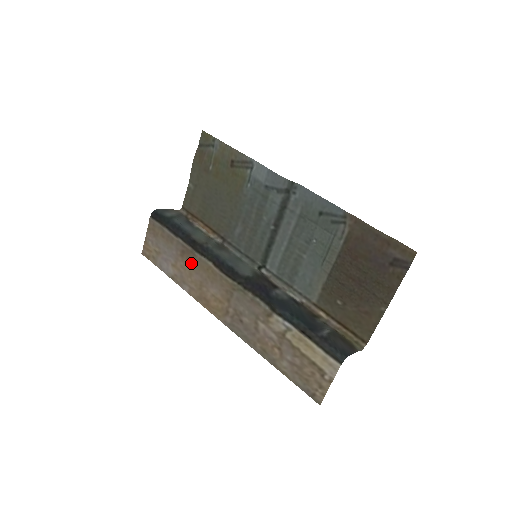
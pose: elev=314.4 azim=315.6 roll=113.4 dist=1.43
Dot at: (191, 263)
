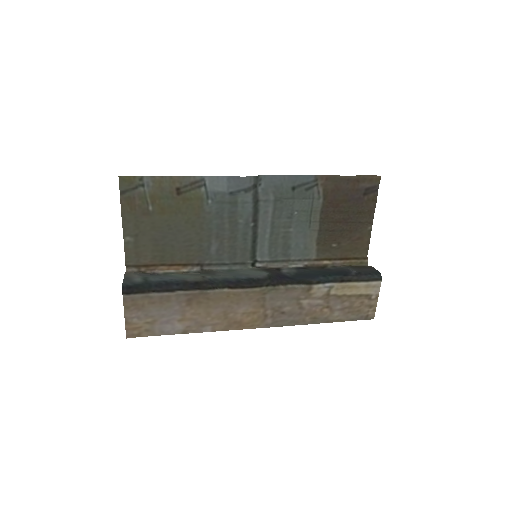
Dot at: (205, 303)
